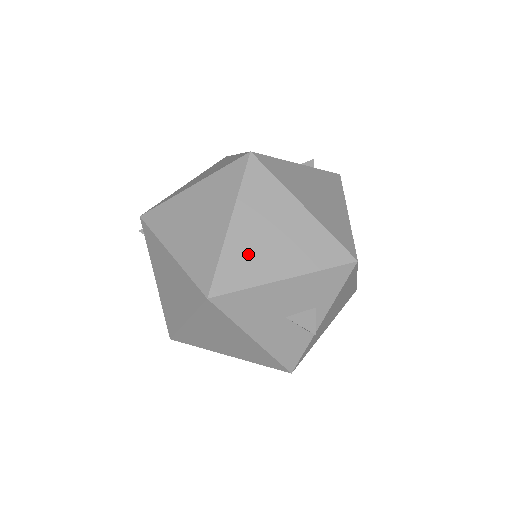
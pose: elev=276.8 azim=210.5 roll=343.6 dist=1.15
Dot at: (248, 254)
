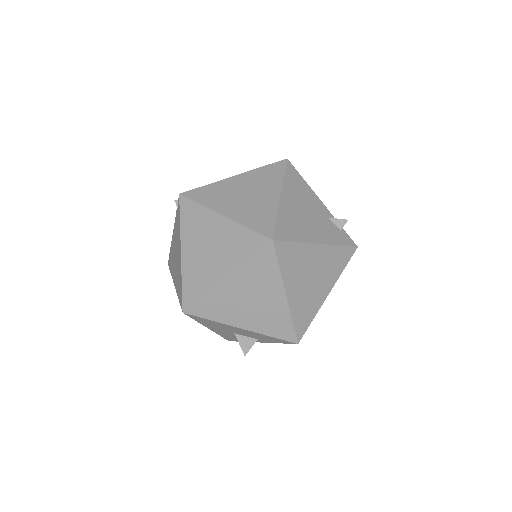
Dot at: (226, 303)
